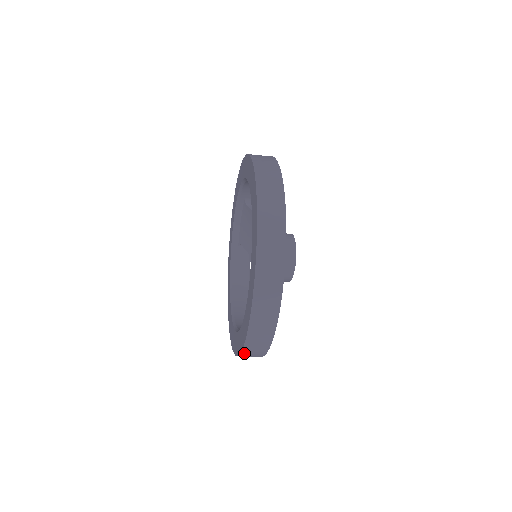
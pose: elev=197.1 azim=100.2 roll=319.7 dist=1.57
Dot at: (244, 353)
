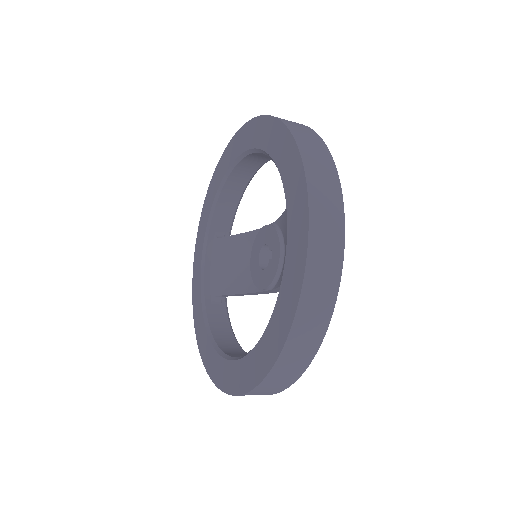
Dot at: (298, 321)
